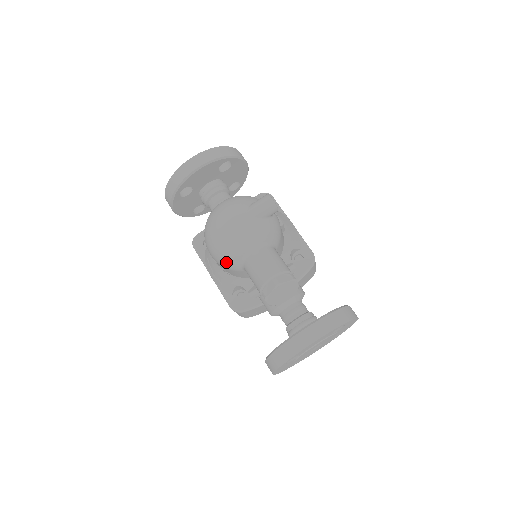
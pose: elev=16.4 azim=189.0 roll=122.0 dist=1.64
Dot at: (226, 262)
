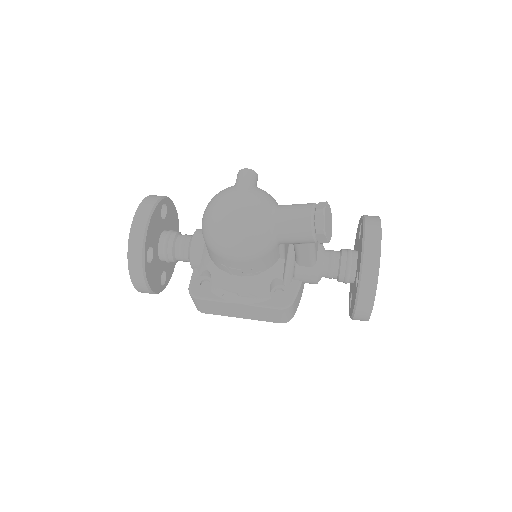
Dot at: (259, 247)
